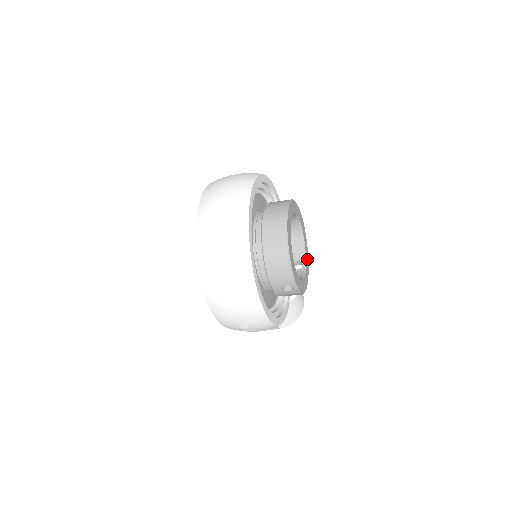
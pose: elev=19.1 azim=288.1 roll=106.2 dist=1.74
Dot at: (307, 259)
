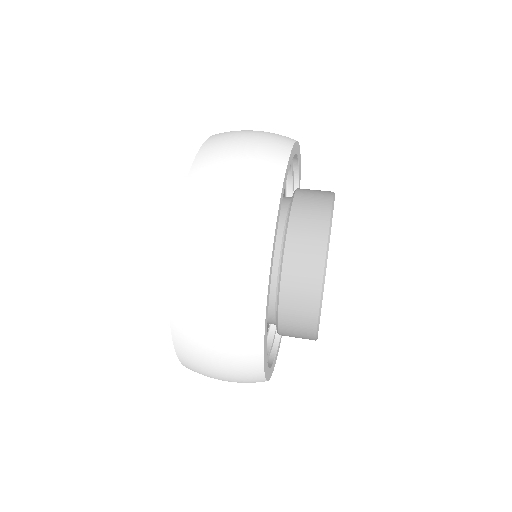
Dot at: occluded
